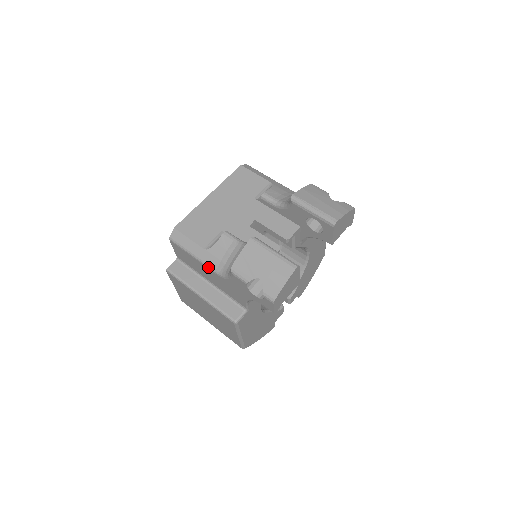
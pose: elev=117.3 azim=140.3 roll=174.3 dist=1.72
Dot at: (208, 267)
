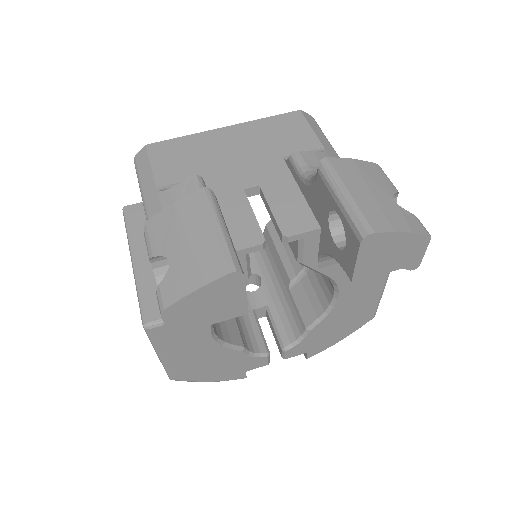
Dot at: (146, 218)
